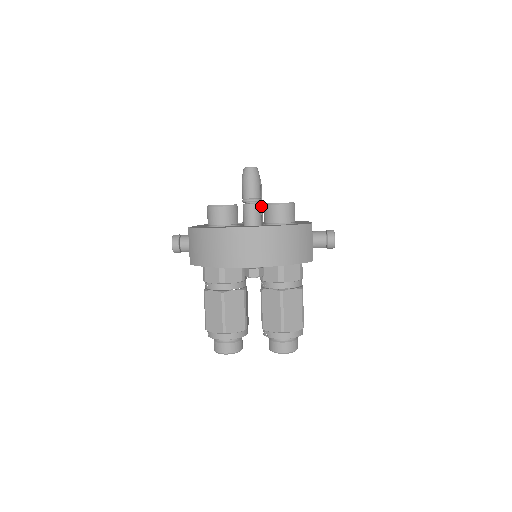
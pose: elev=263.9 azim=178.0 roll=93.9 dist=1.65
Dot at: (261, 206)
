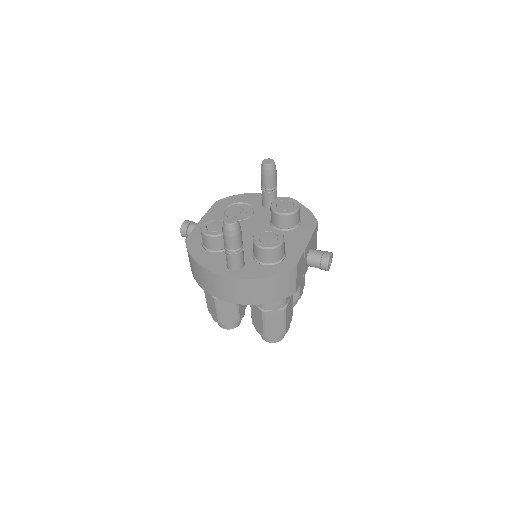
Dot at: (274, 192)
